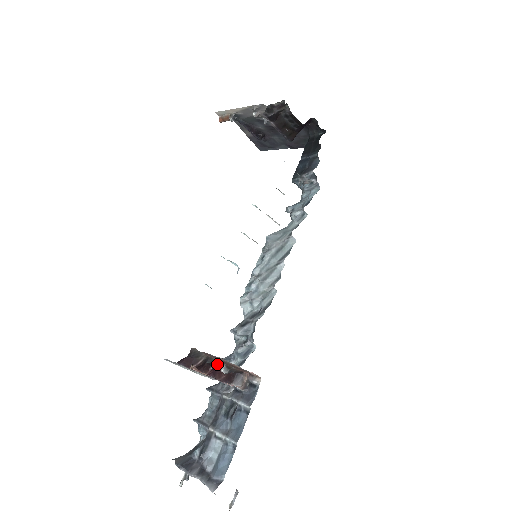
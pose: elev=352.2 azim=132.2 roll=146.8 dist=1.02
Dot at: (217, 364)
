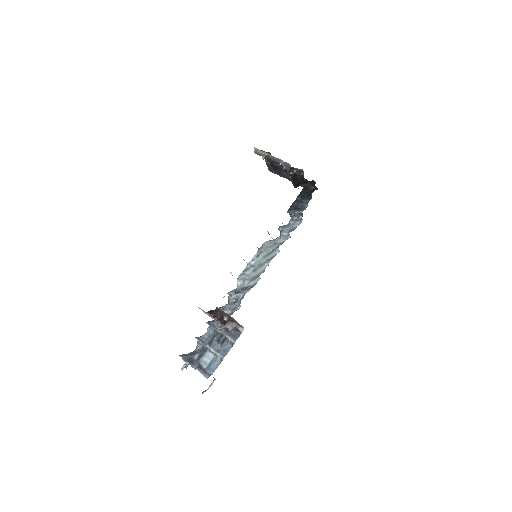
Dot at: (224, 316)
